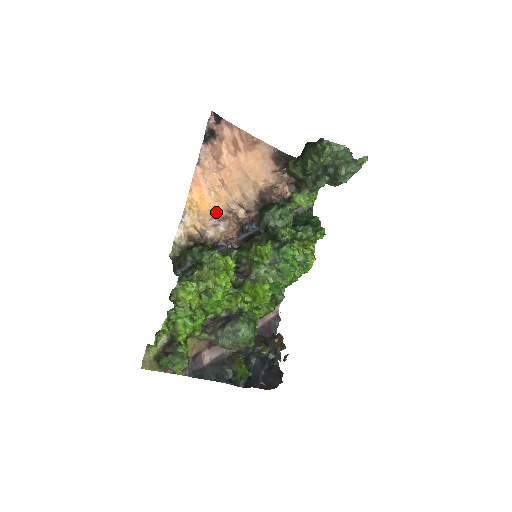
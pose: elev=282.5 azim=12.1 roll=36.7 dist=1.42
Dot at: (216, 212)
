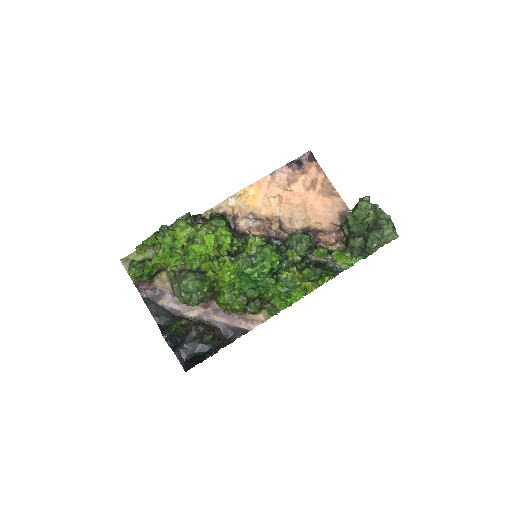
Dot at: (258, 213)
